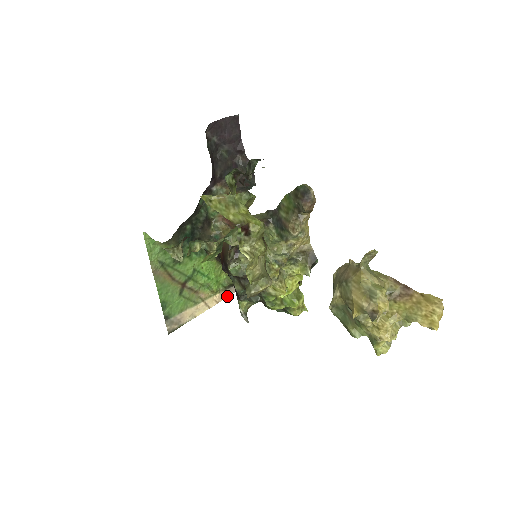
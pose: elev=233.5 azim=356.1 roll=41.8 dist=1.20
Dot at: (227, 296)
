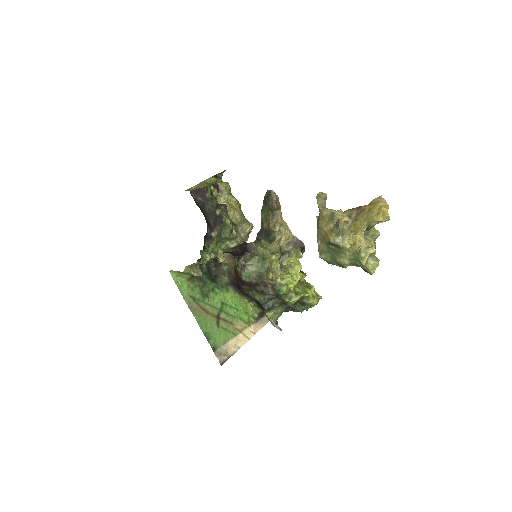
Dot at: (261, 327)
